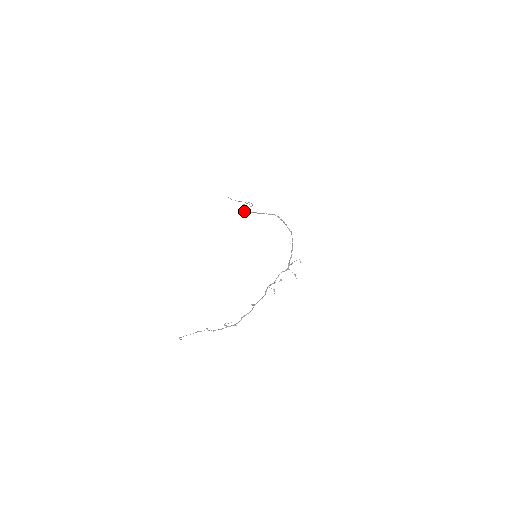
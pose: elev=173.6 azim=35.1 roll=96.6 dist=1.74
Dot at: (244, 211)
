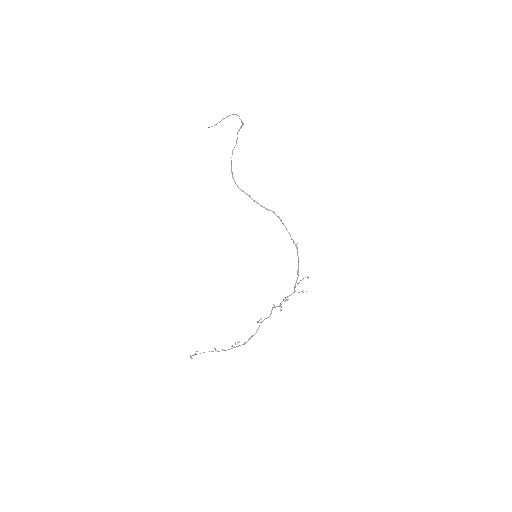
Dot at: (234, 181)
